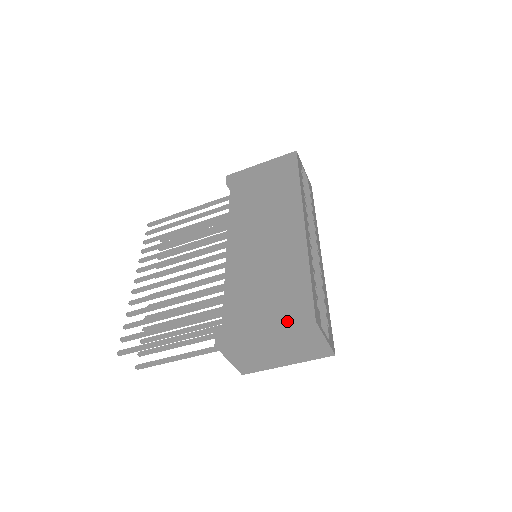
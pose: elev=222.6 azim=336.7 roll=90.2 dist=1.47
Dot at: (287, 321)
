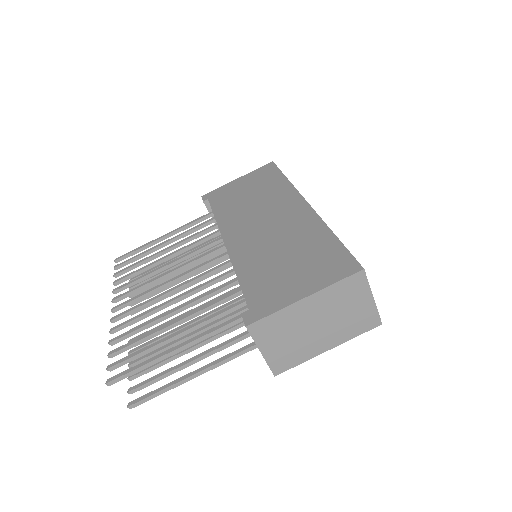
Dot at: (329, 278)
